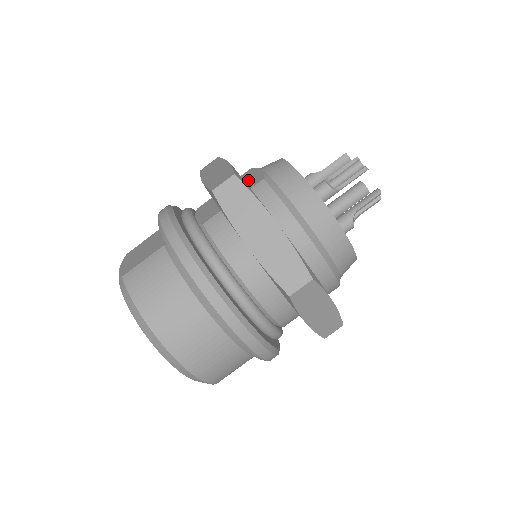
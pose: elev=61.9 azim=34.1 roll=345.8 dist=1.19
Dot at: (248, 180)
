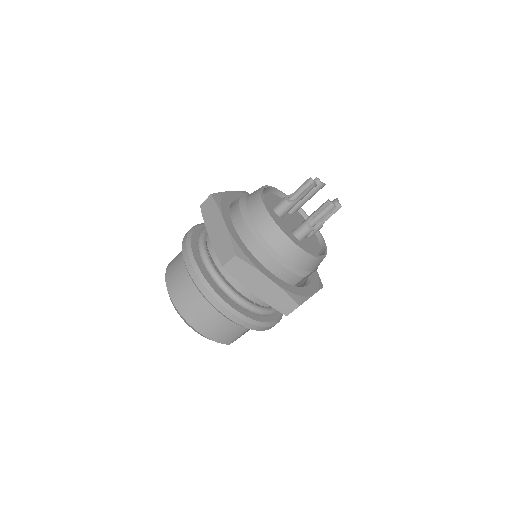
Dot at: occluded
